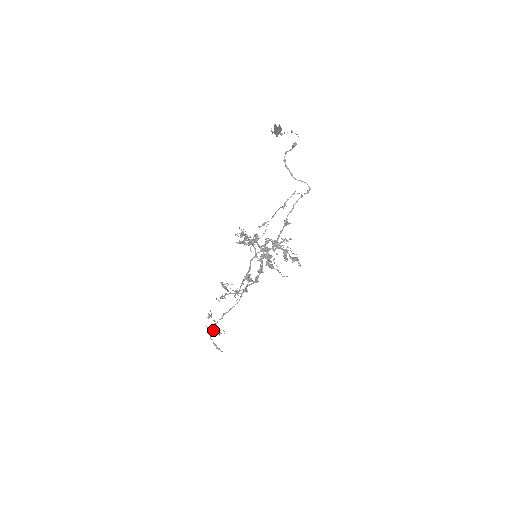
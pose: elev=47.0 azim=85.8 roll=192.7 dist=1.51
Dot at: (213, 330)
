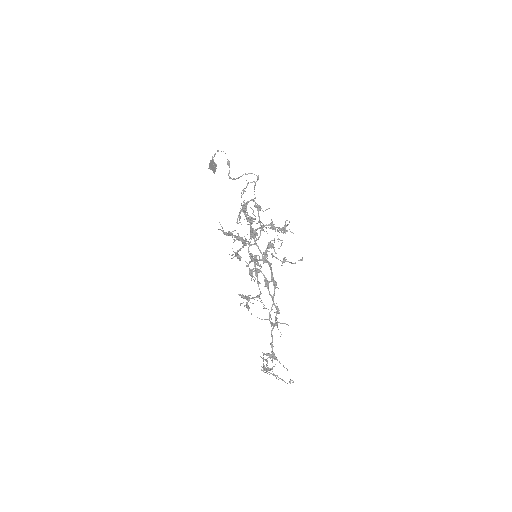
Dot at: (266, 359)
